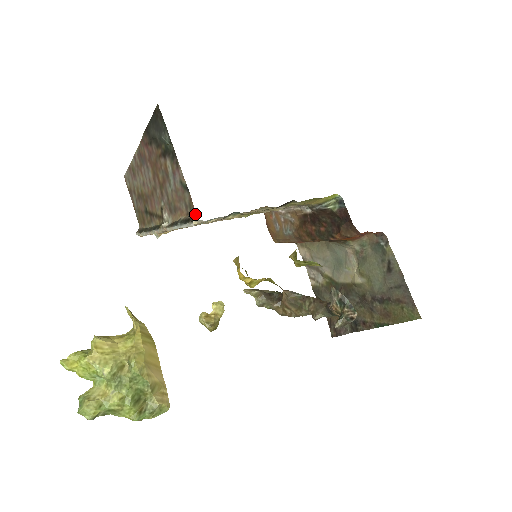
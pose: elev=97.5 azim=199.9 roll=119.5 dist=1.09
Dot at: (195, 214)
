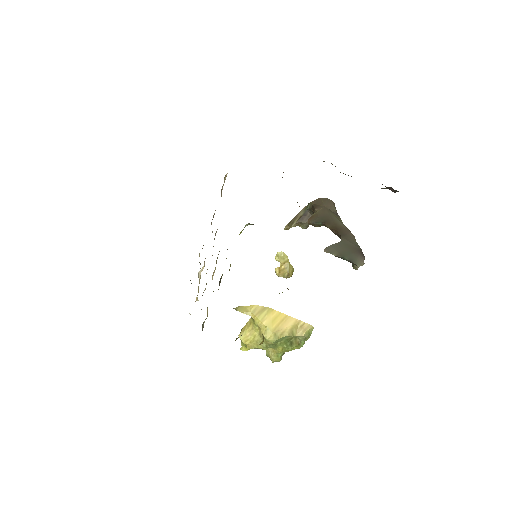
Dot at: occluded
